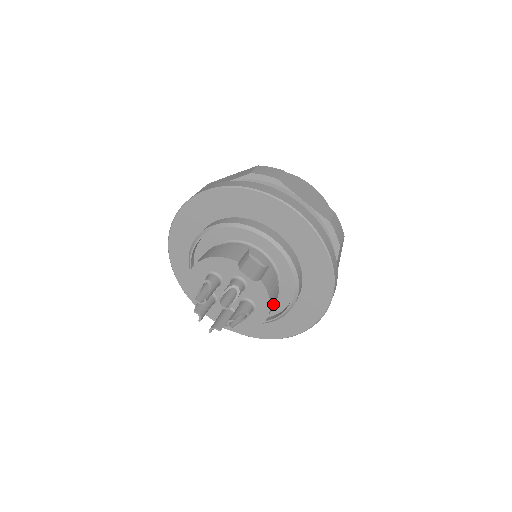
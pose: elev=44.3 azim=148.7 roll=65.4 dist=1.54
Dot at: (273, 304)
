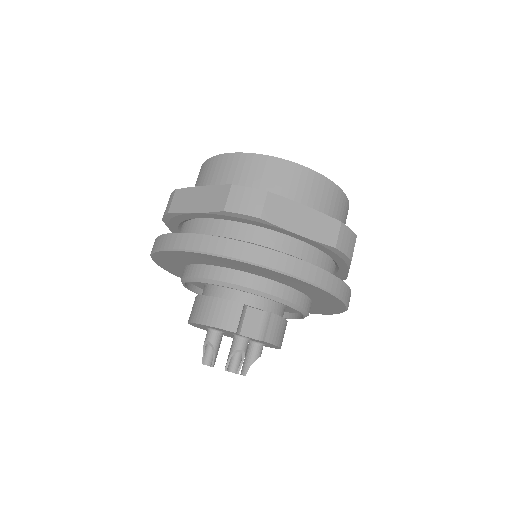
Dot at: (283, 336)
